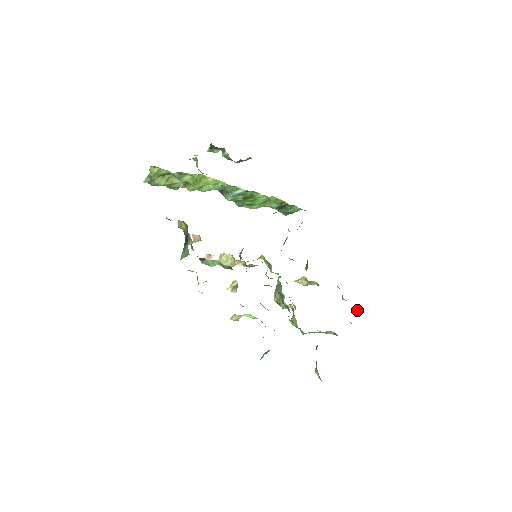
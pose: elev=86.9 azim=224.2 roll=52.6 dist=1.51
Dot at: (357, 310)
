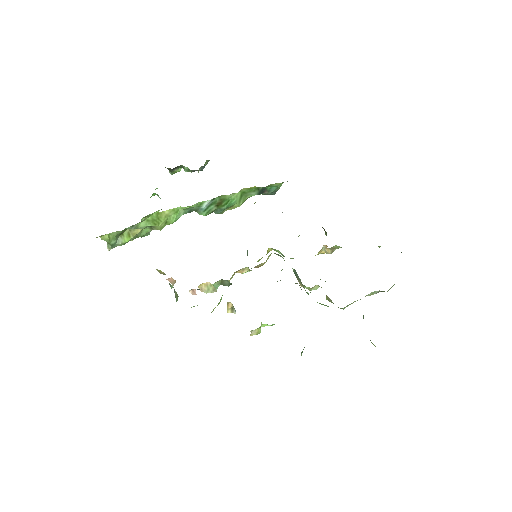
Dot at: occluded
